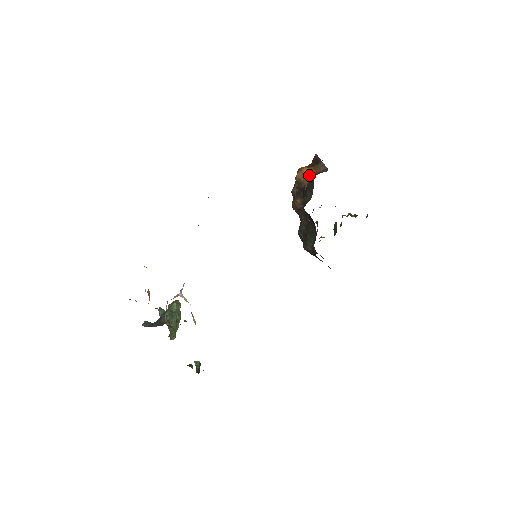
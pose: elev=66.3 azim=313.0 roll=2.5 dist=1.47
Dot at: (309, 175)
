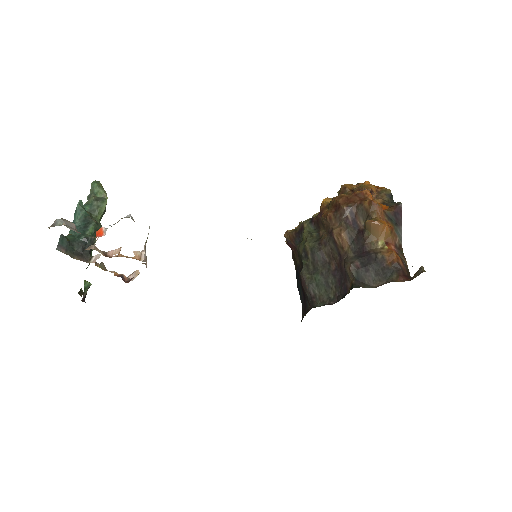
Dot at: (383, 236)
